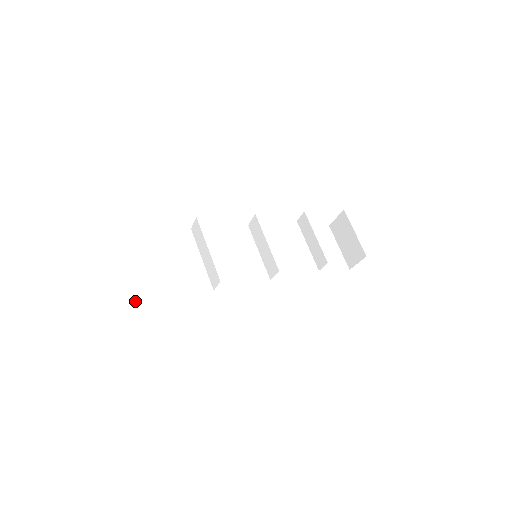
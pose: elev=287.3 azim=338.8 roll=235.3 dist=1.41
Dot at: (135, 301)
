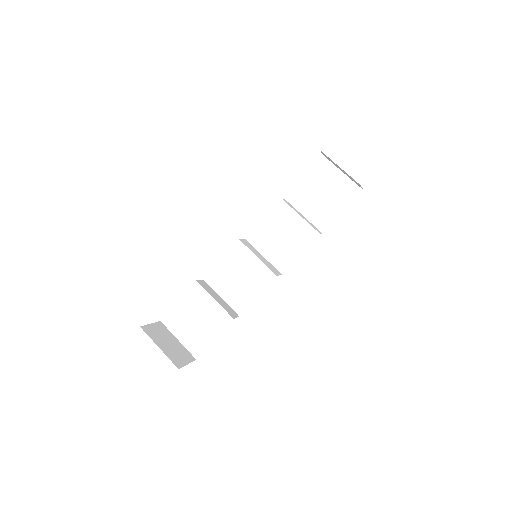
Dot at: (189, 347)
